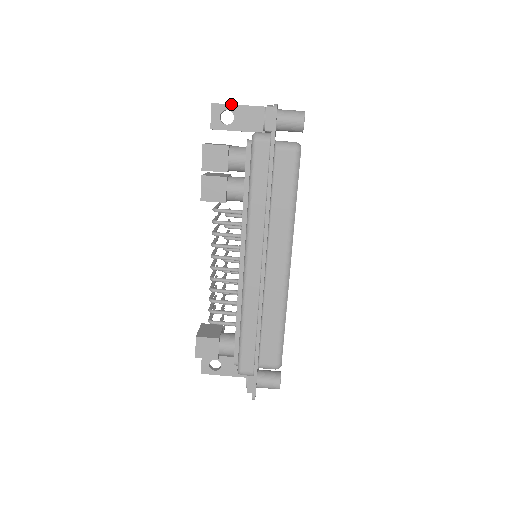
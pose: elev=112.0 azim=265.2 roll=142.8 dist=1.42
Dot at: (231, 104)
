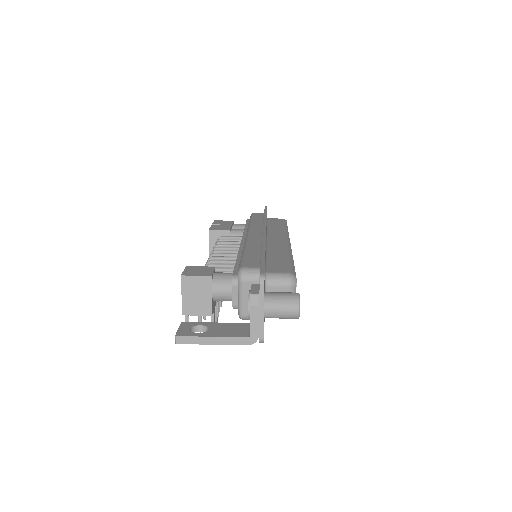
Dot at: occluded
